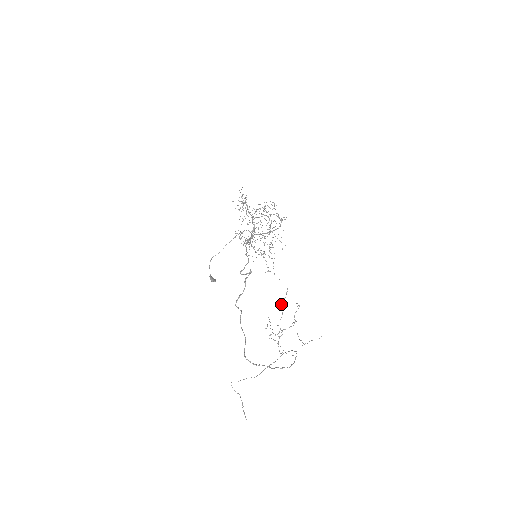
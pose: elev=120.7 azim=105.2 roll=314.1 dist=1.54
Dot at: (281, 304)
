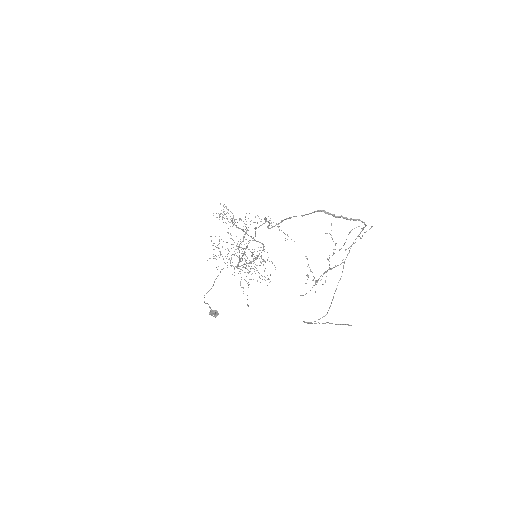
Dot at: (307, 274)
